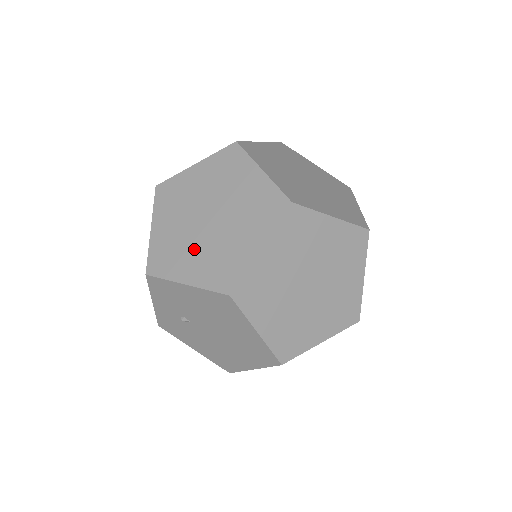
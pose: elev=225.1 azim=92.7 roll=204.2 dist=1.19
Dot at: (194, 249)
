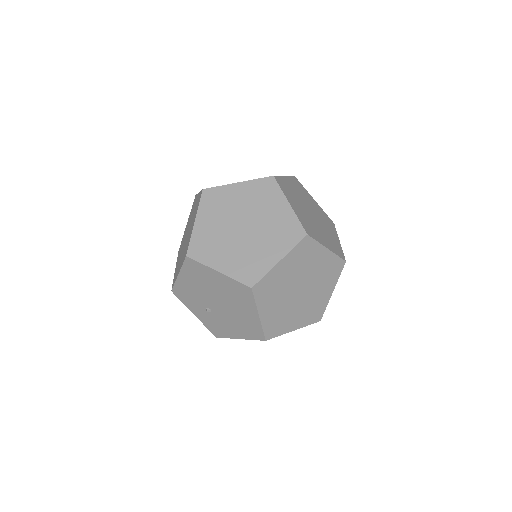
Dot at: occluded
